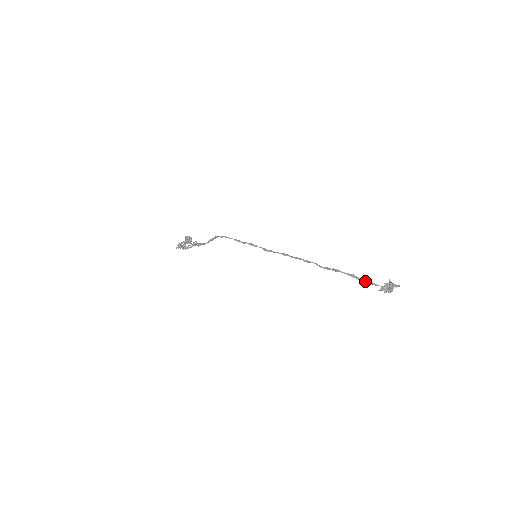
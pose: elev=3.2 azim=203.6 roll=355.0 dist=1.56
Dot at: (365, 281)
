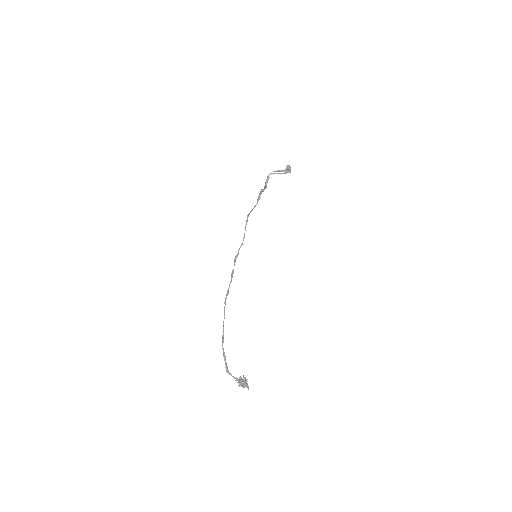
Dot at: (225, 365)
